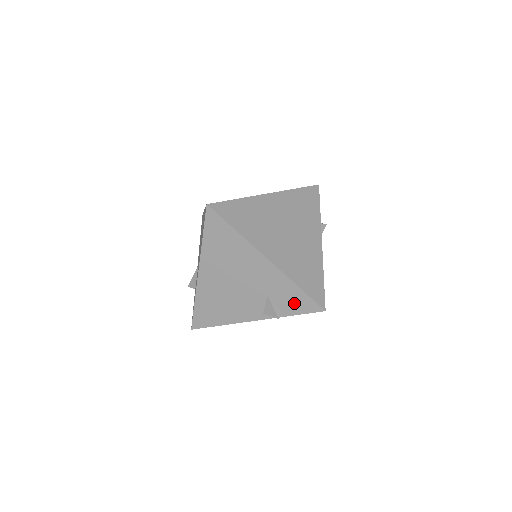
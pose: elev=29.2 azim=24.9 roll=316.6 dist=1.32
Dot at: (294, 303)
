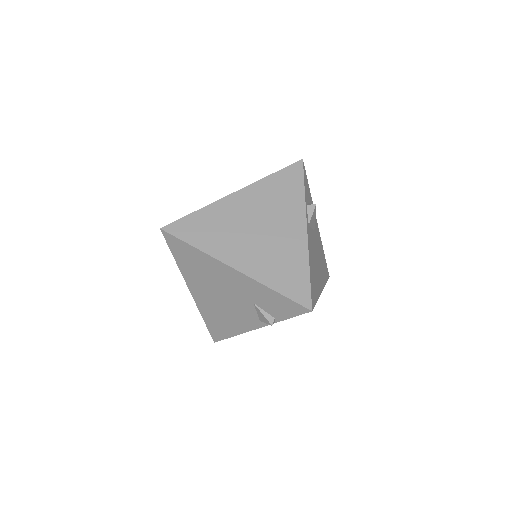
Dot at: (280, 307)
